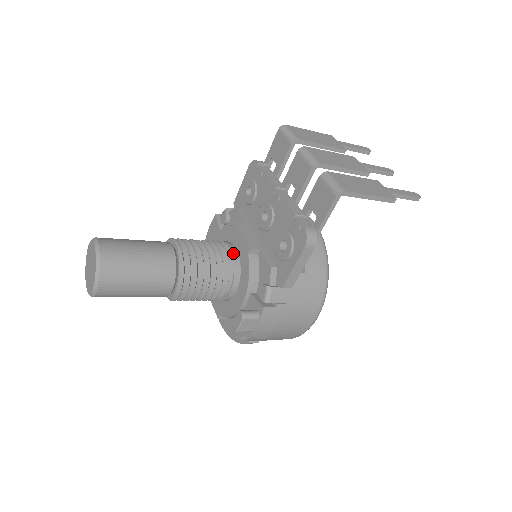
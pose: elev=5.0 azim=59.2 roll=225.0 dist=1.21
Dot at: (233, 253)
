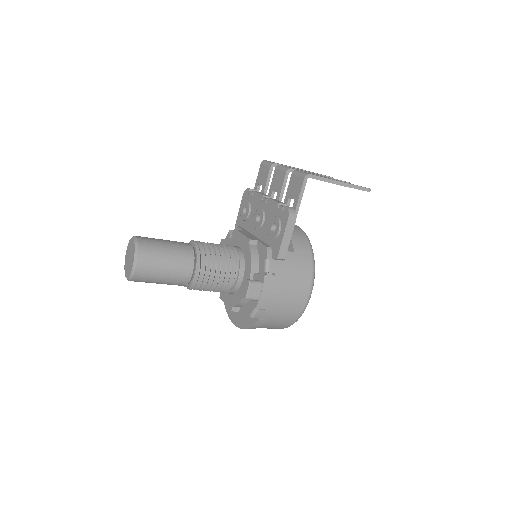
Dot at: (237, 249)
